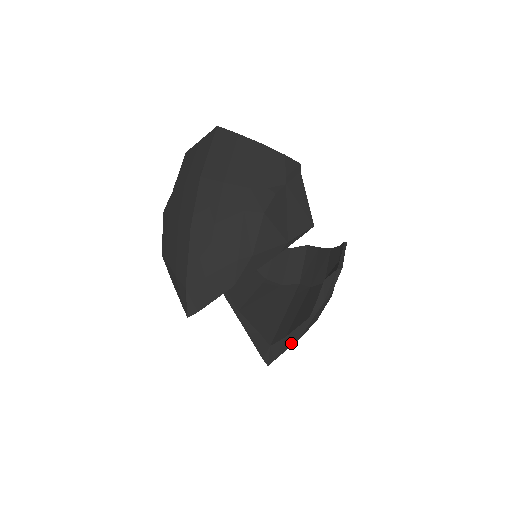
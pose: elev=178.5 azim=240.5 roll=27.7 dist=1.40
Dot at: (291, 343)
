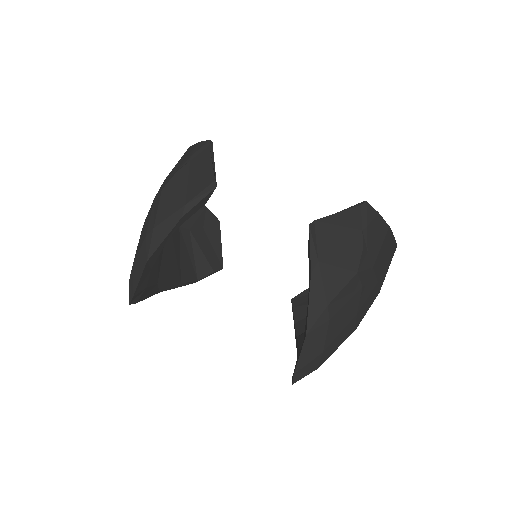
Dot at: (303, 344)
